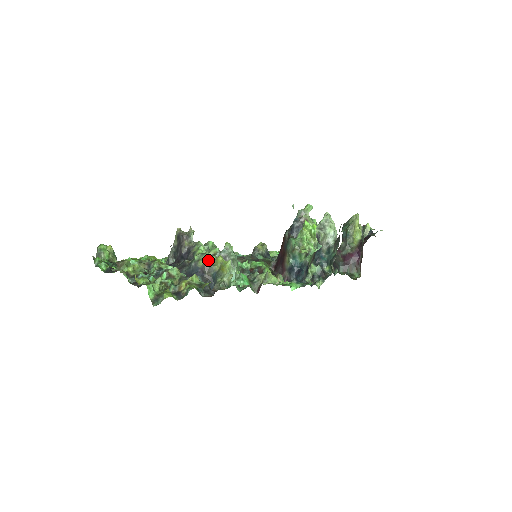
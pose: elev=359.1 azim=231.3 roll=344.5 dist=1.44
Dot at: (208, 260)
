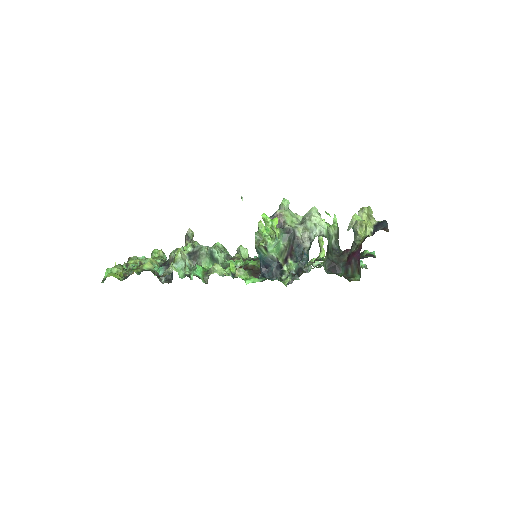
Dot at: (173, 253)
